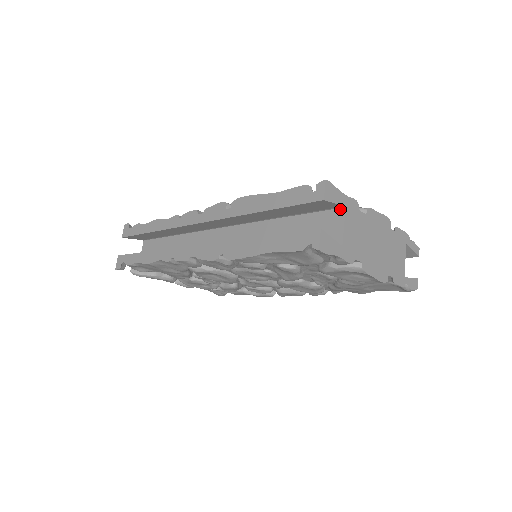
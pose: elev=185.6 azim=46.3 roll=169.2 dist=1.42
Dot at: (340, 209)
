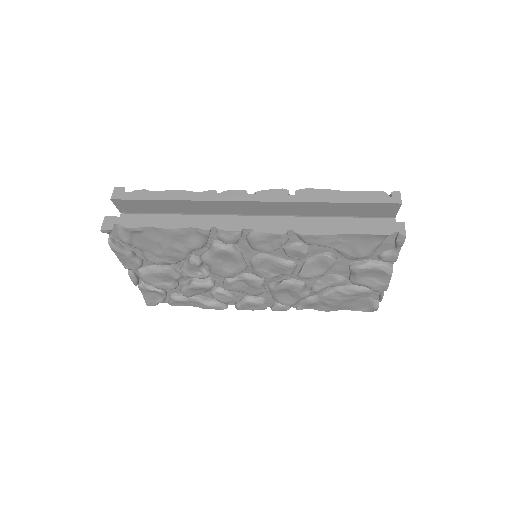
Dot at: (391, 219)
